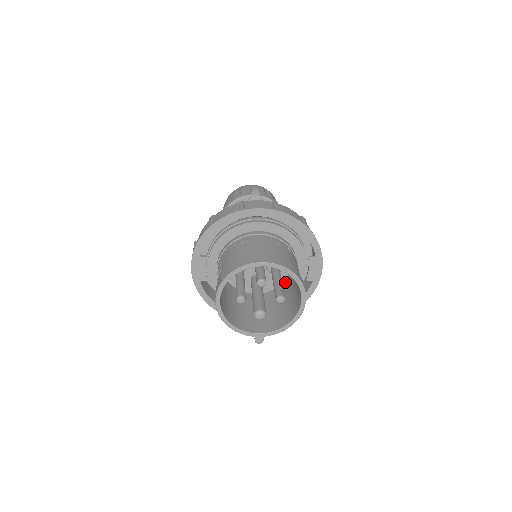
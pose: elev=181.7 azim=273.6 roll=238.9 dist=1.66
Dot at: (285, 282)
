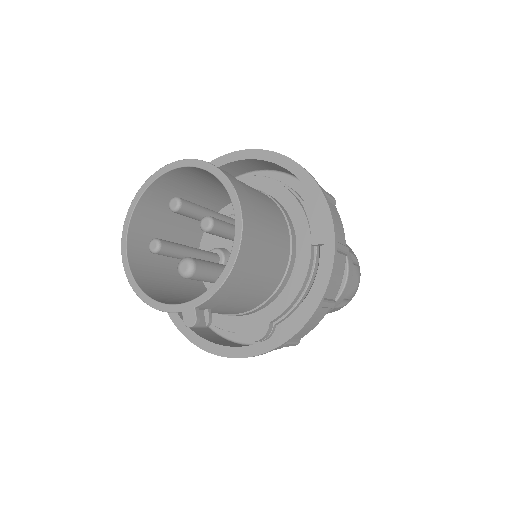
Dot at: occluded
